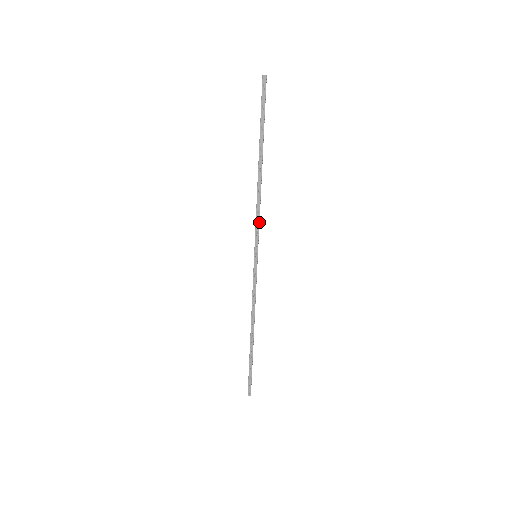
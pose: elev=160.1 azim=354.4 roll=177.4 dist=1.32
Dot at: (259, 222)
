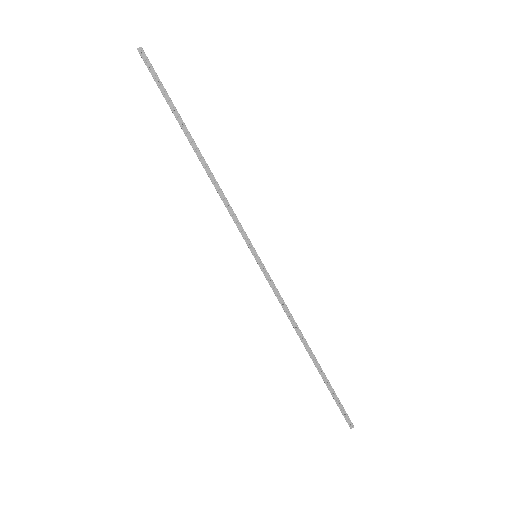
Dot at: (235, 215)
